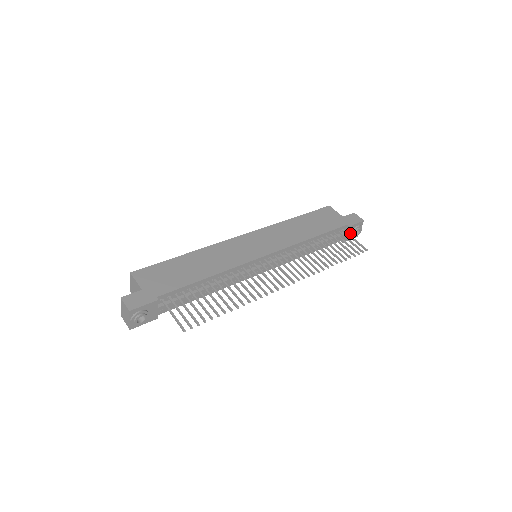
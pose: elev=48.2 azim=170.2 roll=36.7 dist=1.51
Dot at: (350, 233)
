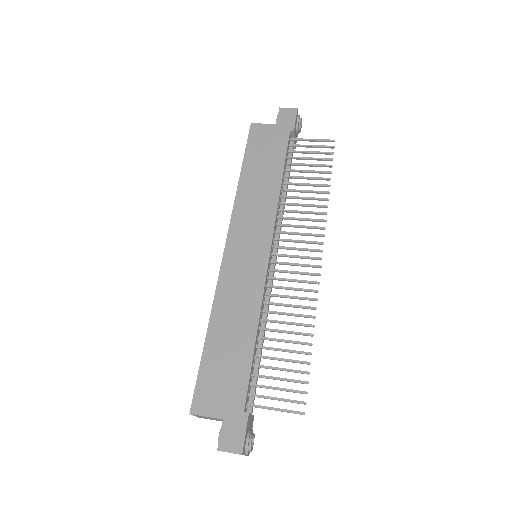
Dot at: (295, 133)
